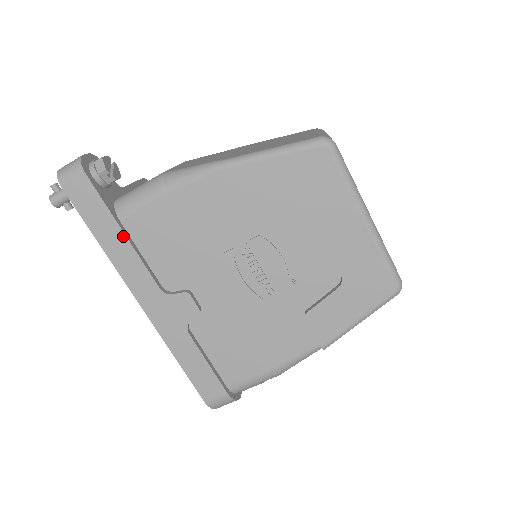
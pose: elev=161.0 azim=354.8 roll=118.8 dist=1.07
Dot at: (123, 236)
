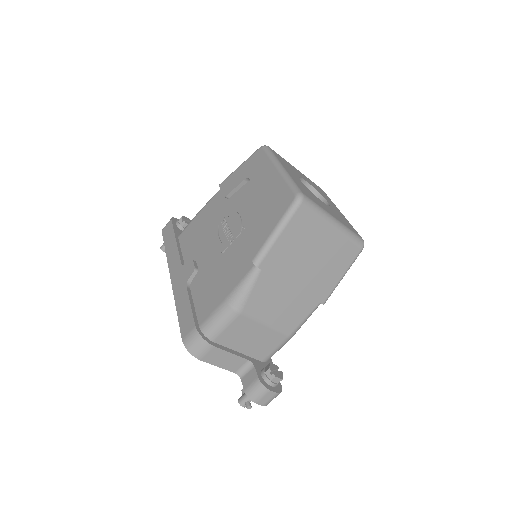
Dot at: (175, 242)
